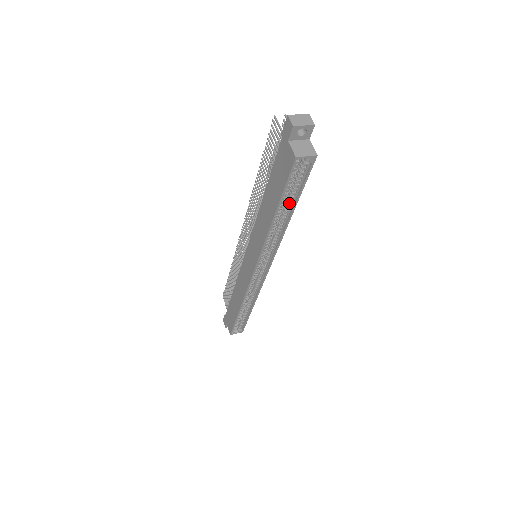
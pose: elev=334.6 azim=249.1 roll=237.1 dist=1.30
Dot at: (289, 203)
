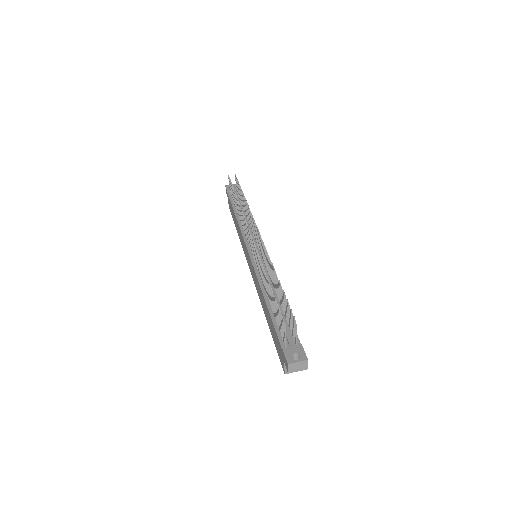
Dot at: occluded
